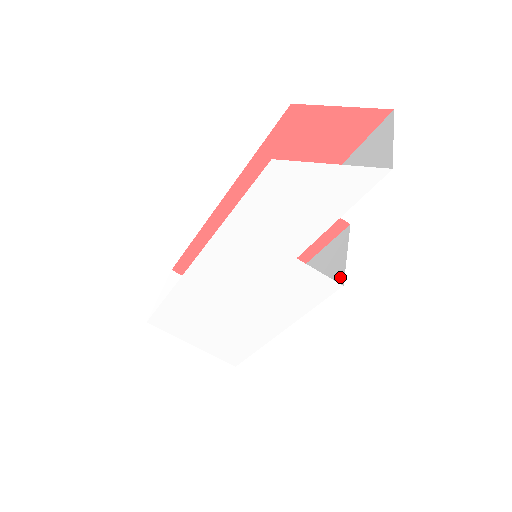
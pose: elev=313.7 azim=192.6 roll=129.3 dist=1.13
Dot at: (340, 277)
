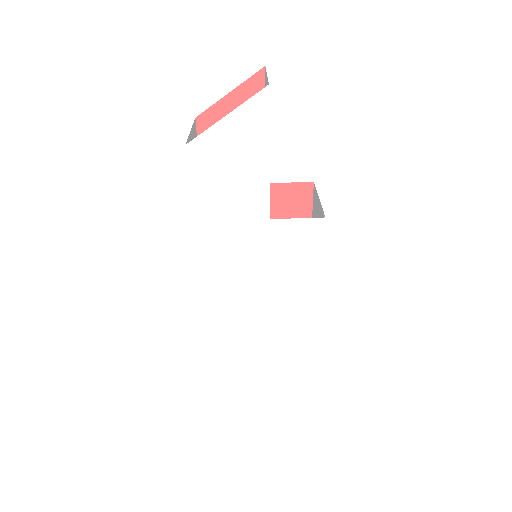
Dot at: (322, 216)
